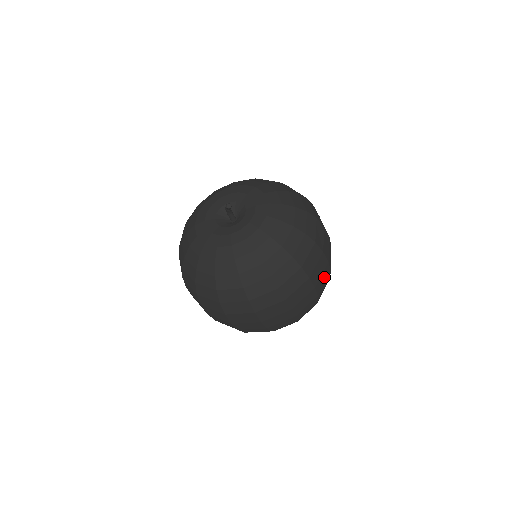
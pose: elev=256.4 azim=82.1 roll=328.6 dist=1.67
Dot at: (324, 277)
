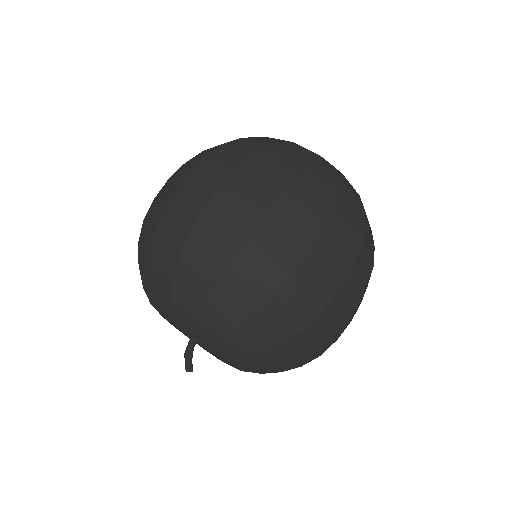
Dot at: (355, 280)
